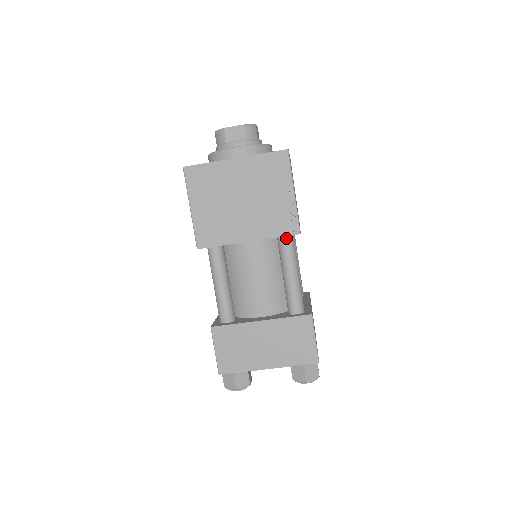
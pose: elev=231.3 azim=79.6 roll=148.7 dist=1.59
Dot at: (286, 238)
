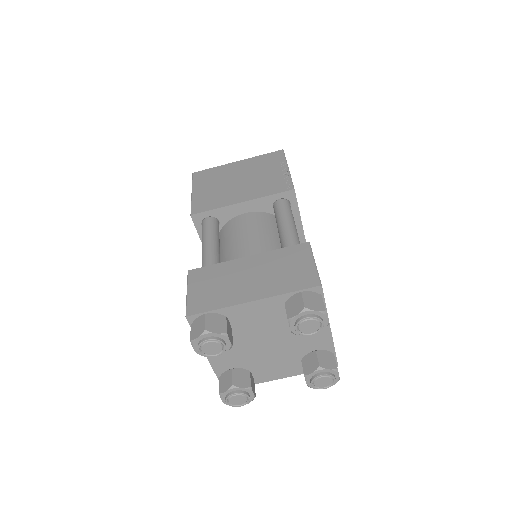
Dot at: (281, 201)
